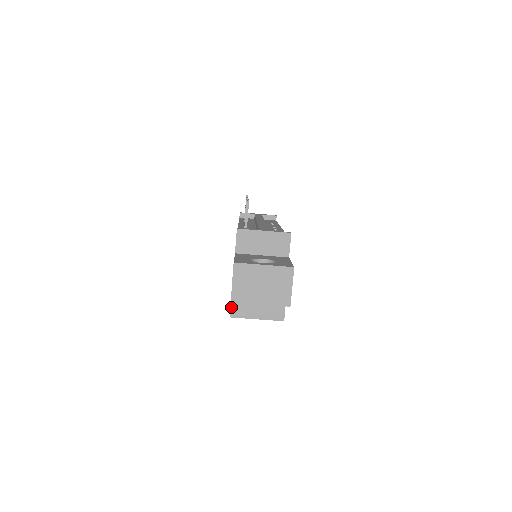
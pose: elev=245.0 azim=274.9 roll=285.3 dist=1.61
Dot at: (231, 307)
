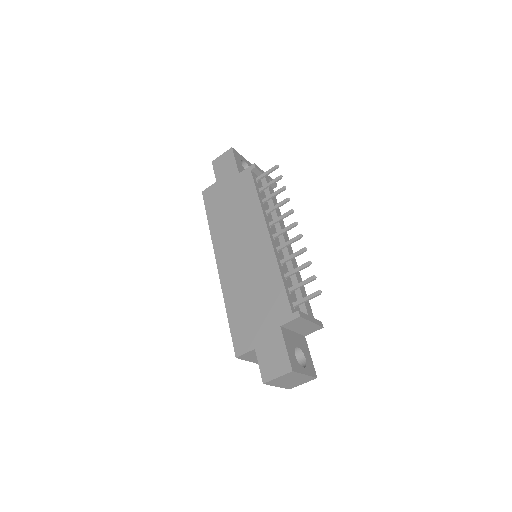
Dot at: (244, 354)
